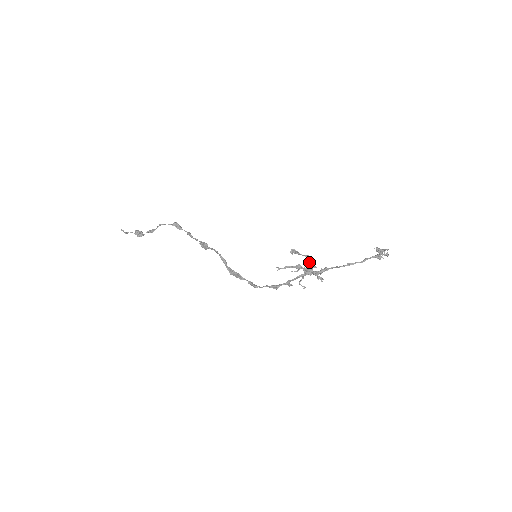
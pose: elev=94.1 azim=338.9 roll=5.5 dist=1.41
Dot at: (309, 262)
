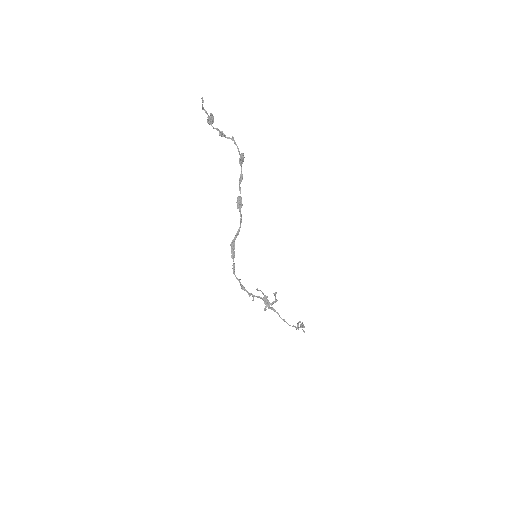
Dot at: (273, 301)
